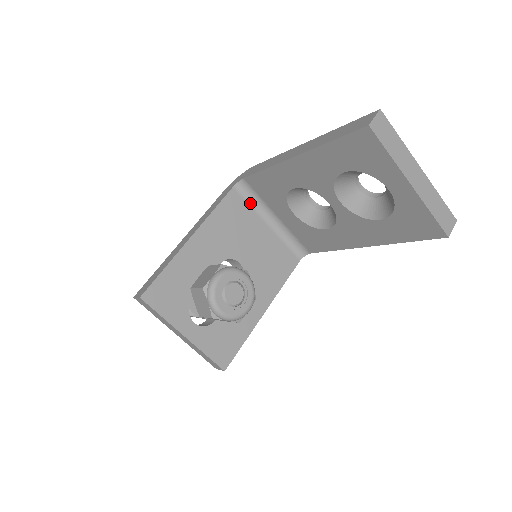
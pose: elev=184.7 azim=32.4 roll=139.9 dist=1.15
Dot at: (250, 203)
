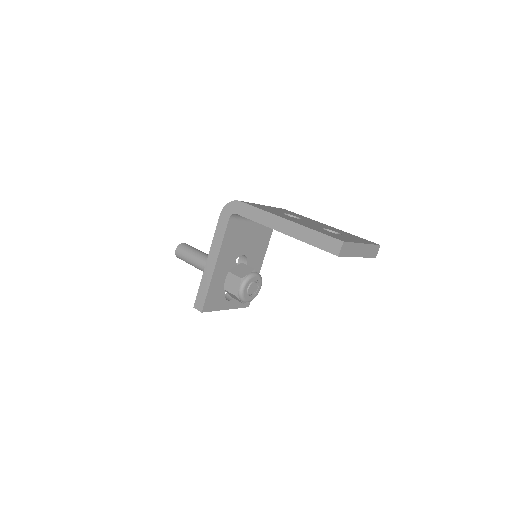
Dot at: (241, 219)
